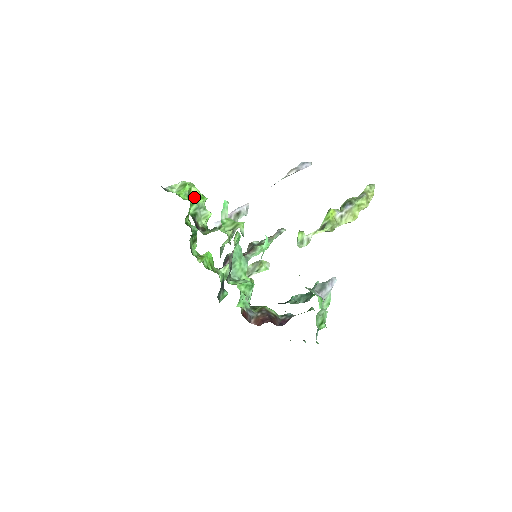
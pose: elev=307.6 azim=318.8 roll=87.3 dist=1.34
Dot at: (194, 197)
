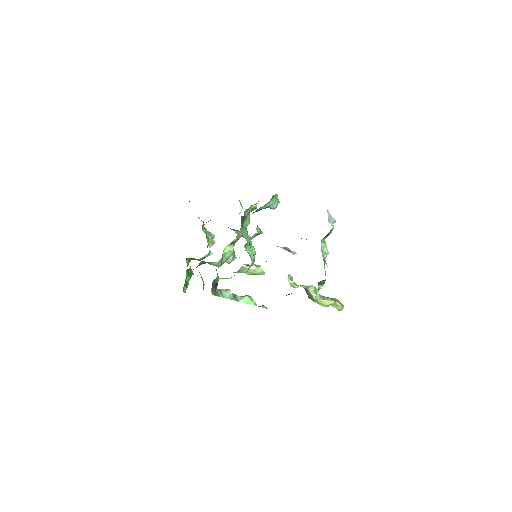
Dot at: occluded
